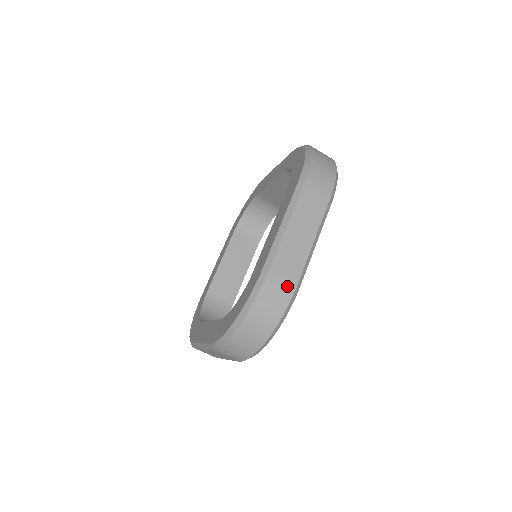
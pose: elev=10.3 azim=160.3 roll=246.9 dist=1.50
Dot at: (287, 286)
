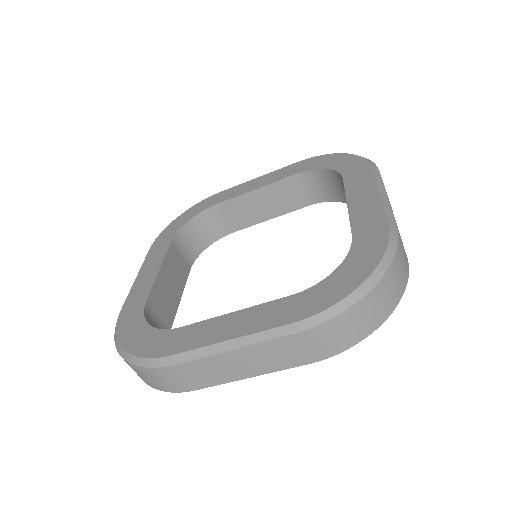
Dot at: (182, 384)
